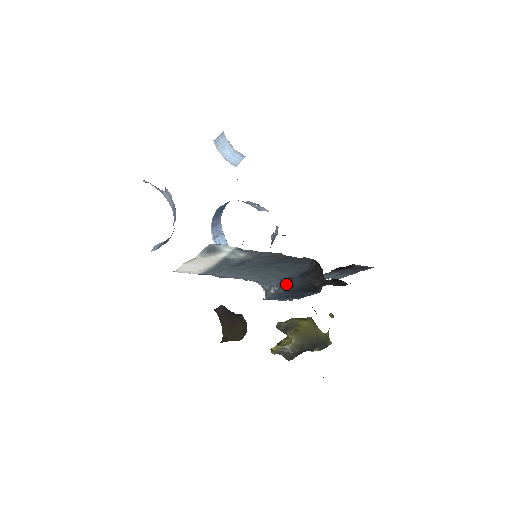
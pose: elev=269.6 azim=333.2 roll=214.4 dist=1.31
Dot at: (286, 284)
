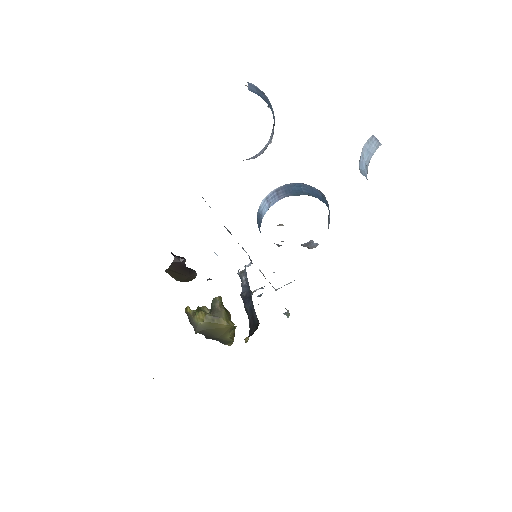
Dot at: (247, 294)
